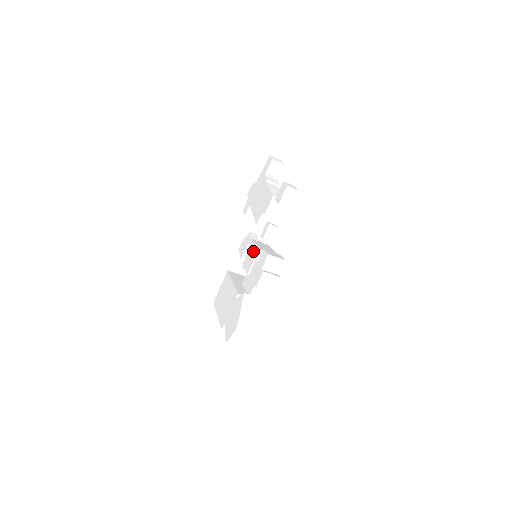
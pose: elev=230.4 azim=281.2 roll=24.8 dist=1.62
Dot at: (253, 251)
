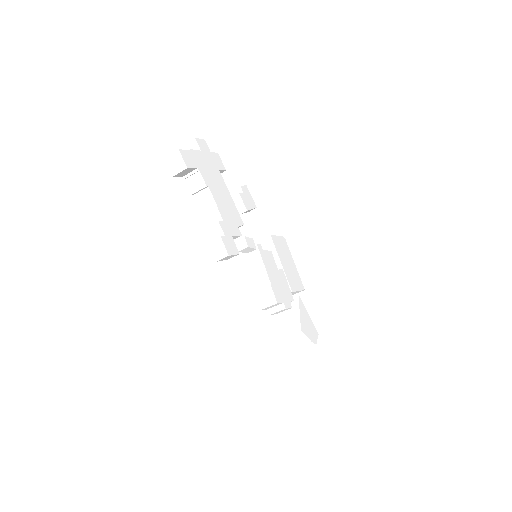
Dot at: occluded
